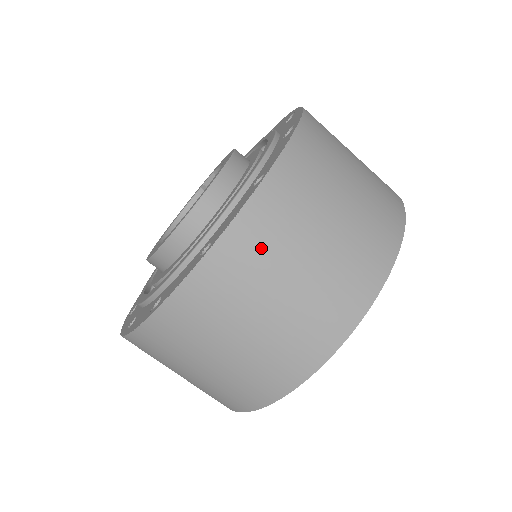
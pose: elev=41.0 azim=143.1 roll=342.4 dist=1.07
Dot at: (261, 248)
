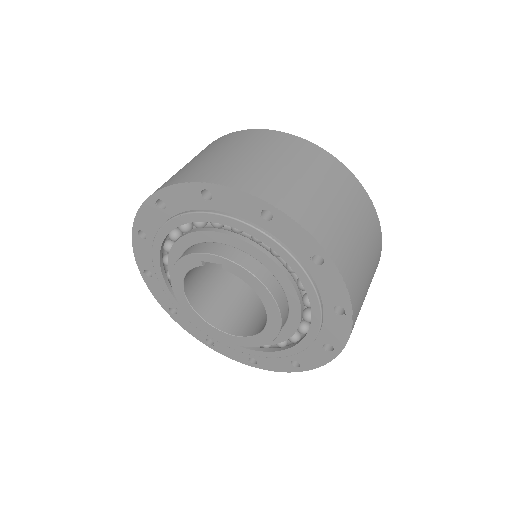
Dot at: occluded
